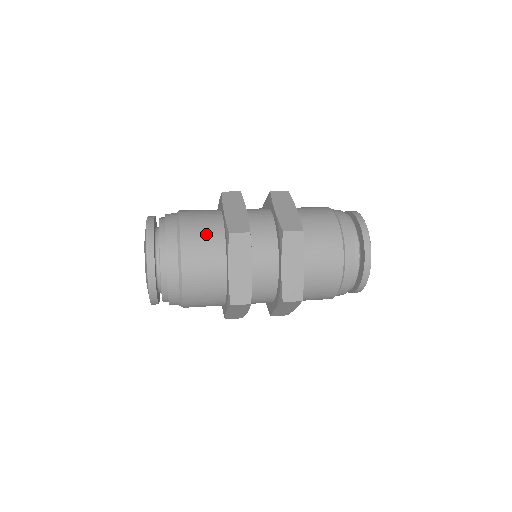
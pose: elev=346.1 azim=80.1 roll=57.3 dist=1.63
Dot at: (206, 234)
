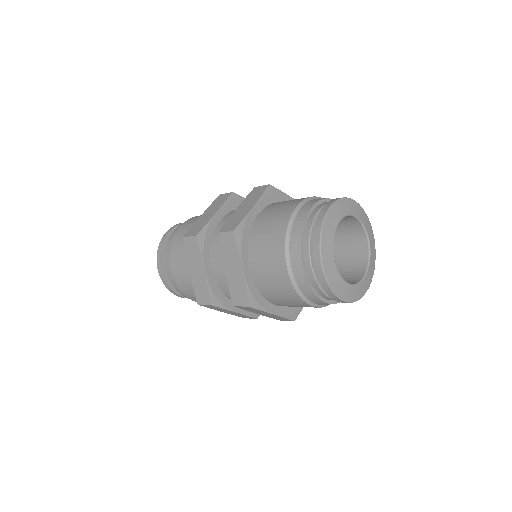
Dot at: occluded
